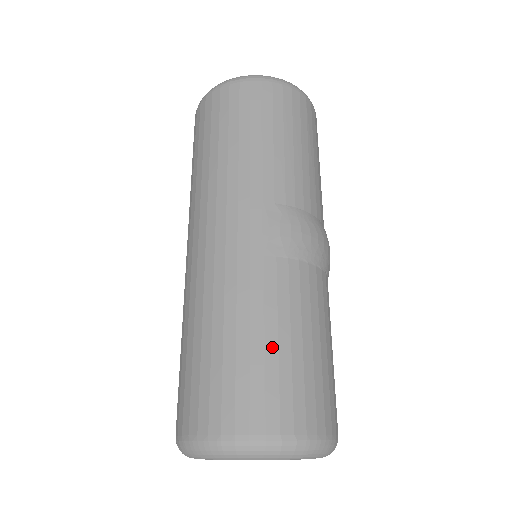
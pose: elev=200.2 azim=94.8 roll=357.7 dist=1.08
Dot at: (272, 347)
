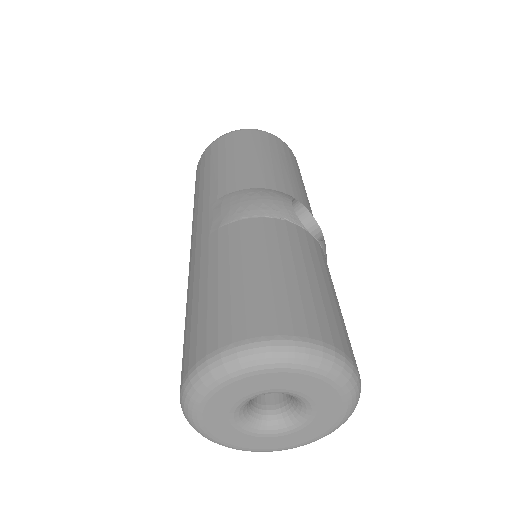
Dot at: (213, 288)
